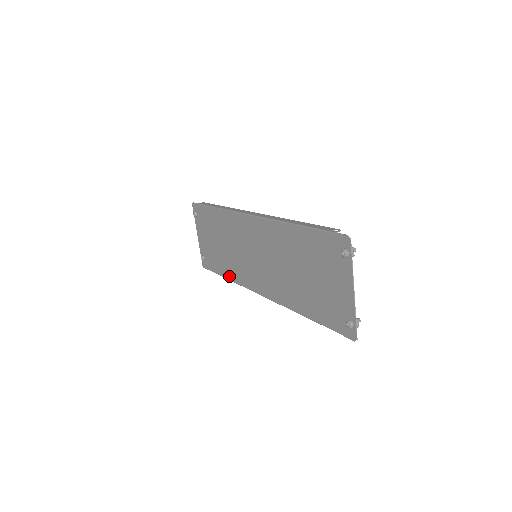
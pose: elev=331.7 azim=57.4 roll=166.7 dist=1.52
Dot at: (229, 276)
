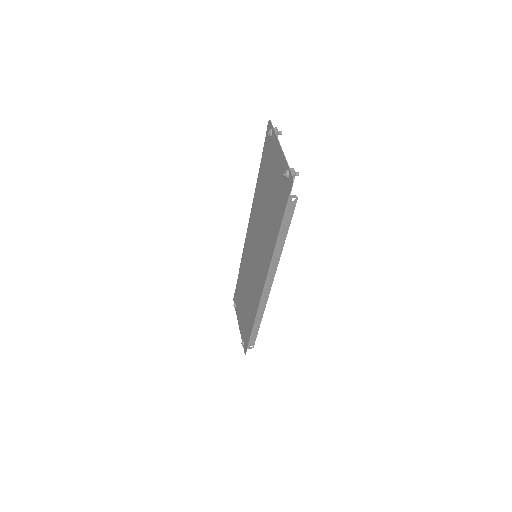
Dot at: (253, 319)
